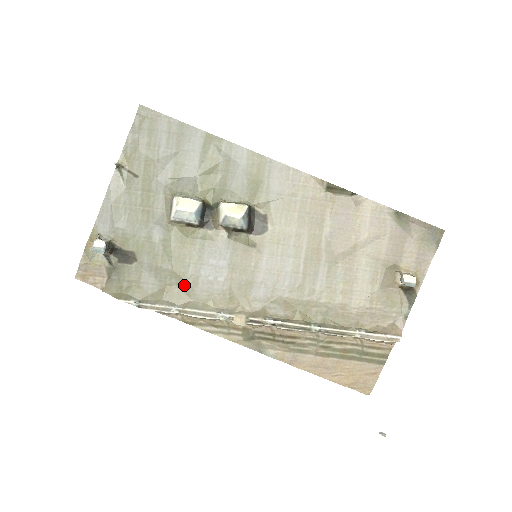
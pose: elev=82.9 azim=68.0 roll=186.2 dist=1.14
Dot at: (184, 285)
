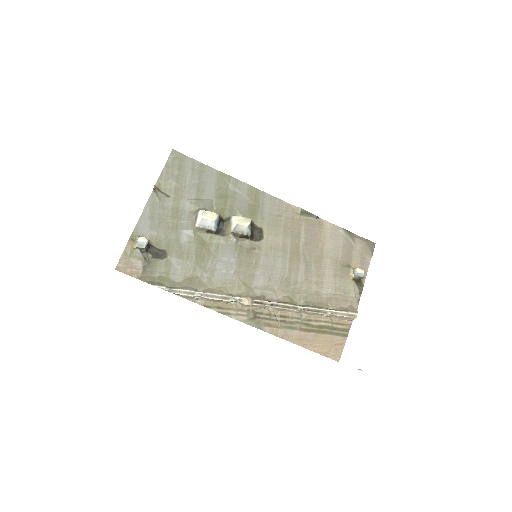
Dot at: (204, 276)
